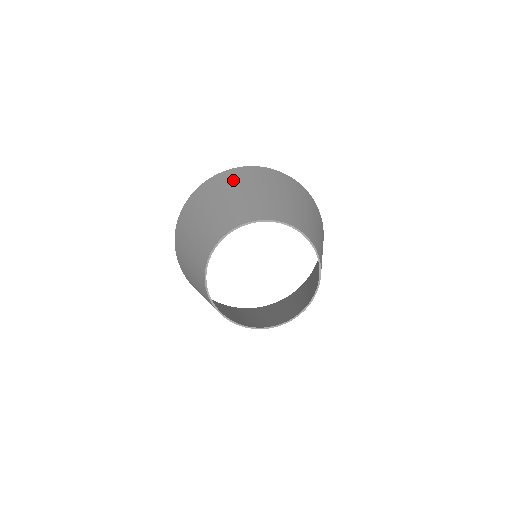
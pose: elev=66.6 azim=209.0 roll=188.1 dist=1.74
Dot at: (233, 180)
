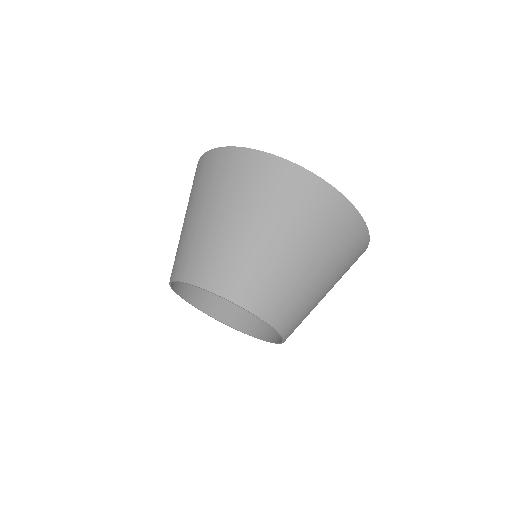
Dot at: (203, 180)
